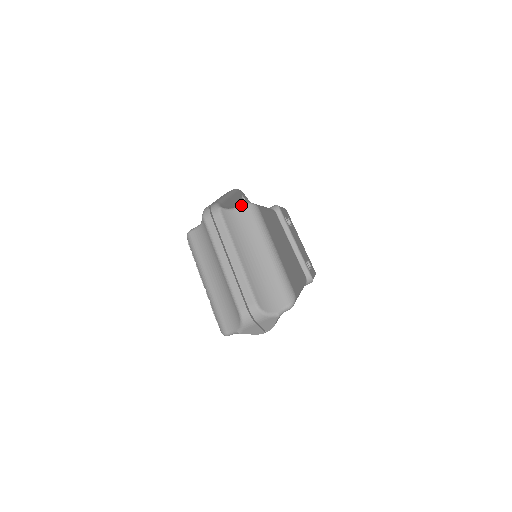
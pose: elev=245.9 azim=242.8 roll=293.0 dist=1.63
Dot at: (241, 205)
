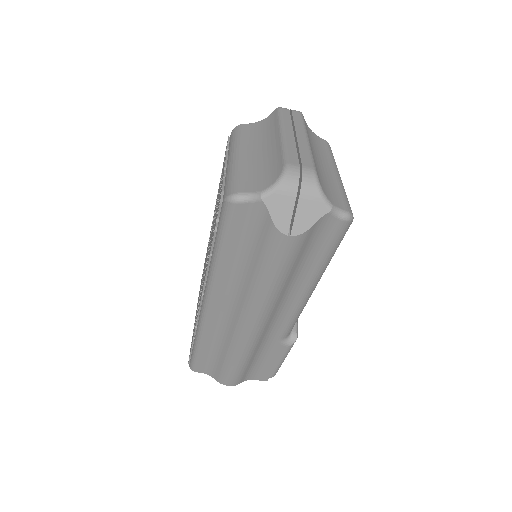
Dot at: (318, 136)
